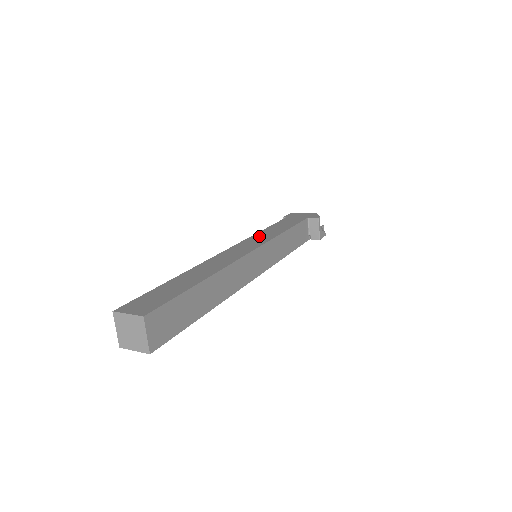
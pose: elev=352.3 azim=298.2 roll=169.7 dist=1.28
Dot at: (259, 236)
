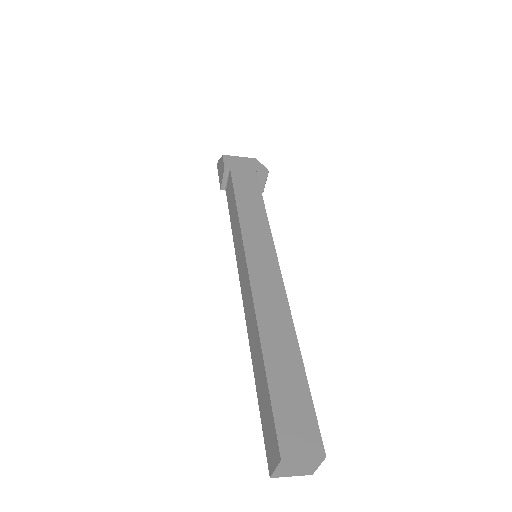
Dot at: (250, 227)
